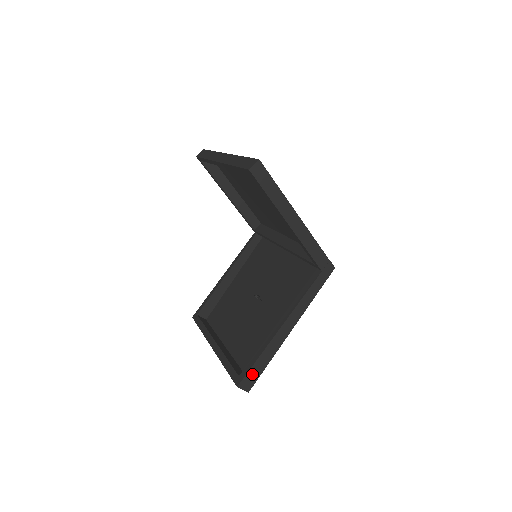
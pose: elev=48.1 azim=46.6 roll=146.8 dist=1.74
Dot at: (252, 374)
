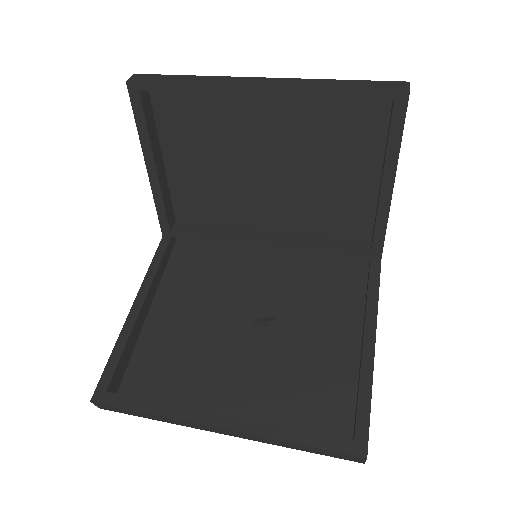
Dot at: (368, 428)
